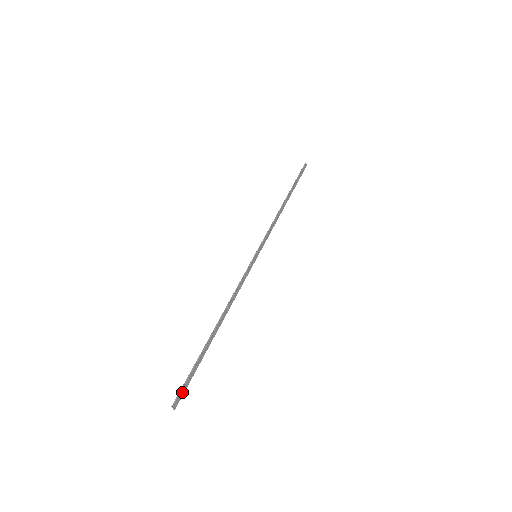
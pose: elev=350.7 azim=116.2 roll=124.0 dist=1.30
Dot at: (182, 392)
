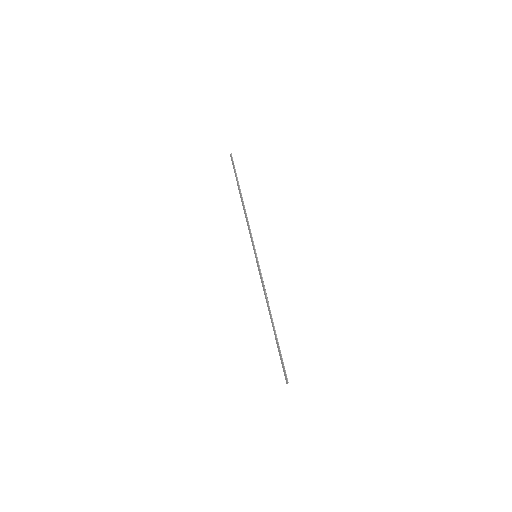
Dot at: (285, 372)
